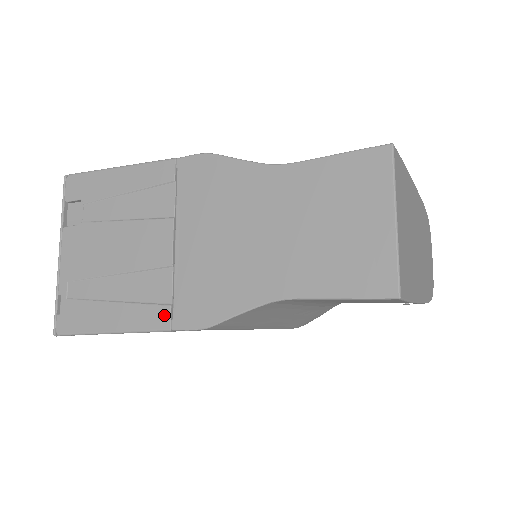
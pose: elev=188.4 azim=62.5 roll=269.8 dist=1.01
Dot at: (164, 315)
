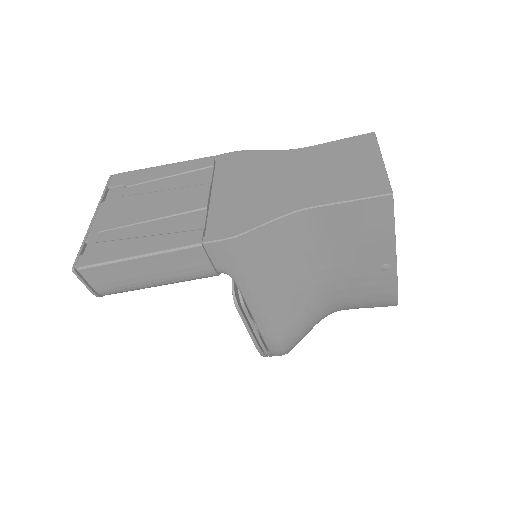
Dot at: (196, 235)
